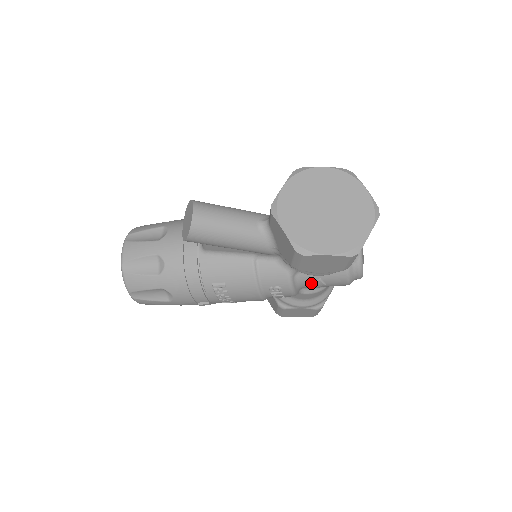
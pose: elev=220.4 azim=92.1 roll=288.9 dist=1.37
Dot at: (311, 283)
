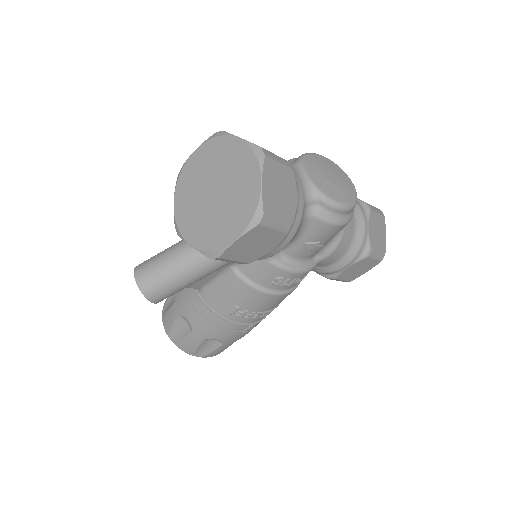
Dot at: (305, 251)
